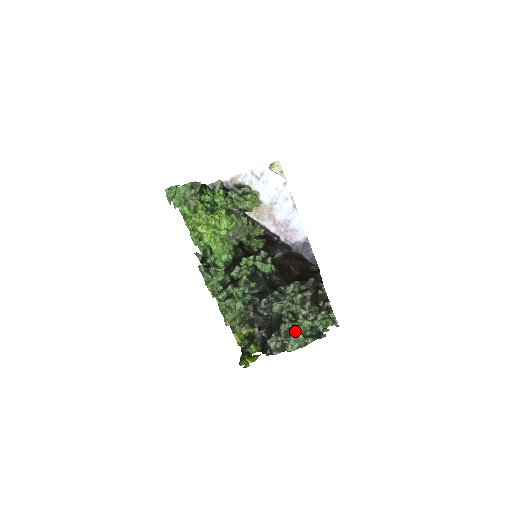
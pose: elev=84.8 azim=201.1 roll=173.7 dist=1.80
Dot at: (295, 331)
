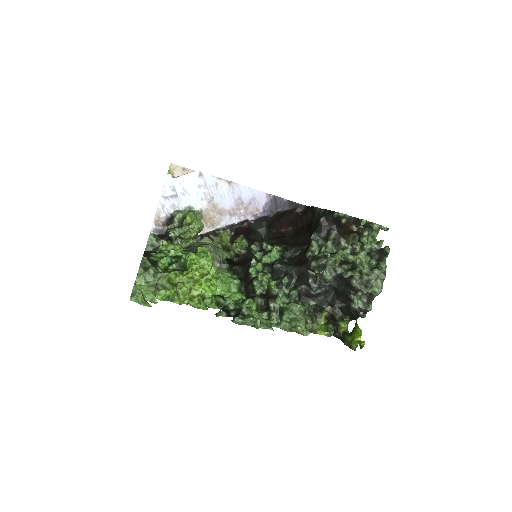
Dot at: (367, 274)
